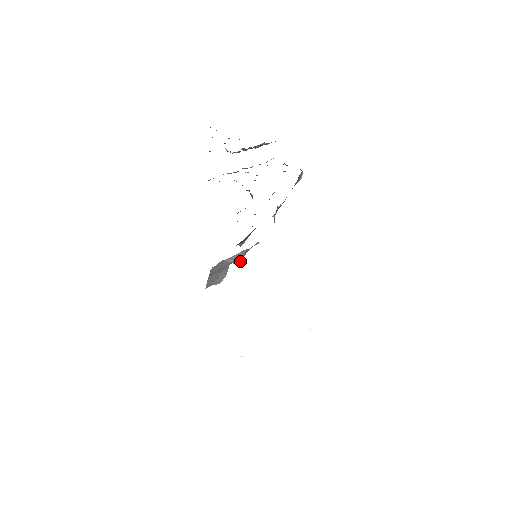
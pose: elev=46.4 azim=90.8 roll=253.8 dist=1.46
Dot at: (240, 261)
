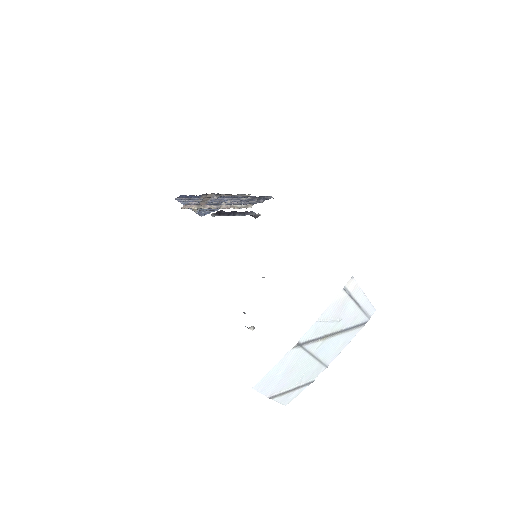
Dot at: occluded
